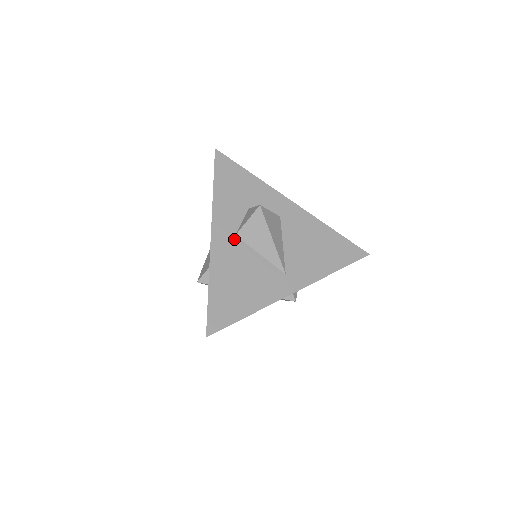
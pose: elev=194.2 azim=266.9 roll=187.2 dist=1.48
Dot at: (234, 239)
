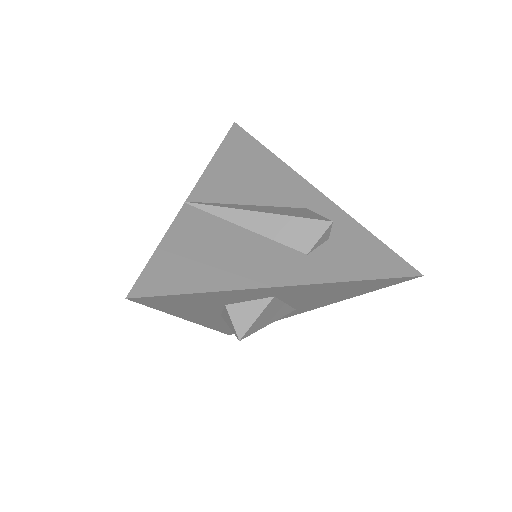
Dot at: (221, 317)
